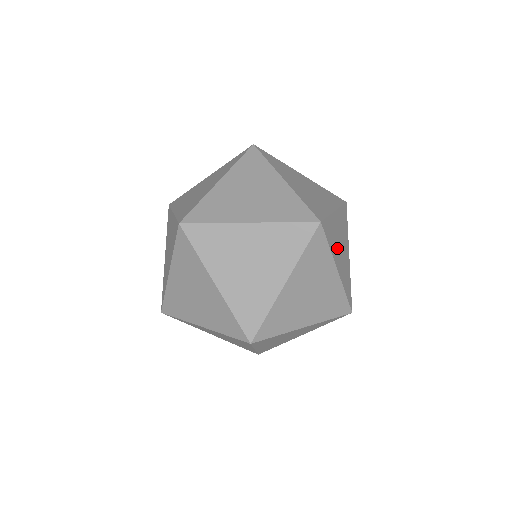
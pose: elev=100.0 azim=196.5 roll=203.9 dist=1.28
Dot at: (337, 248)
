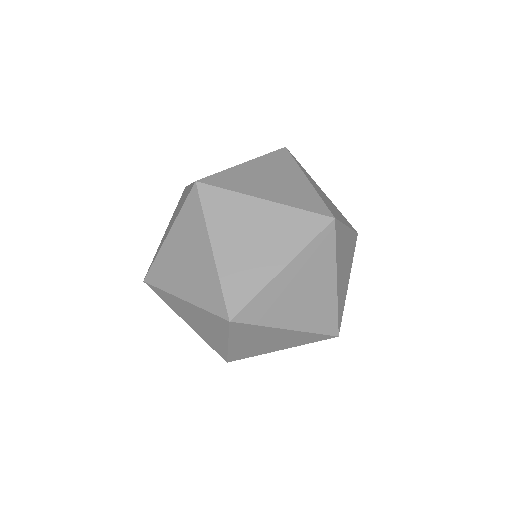
Dot at: (341, 260)
